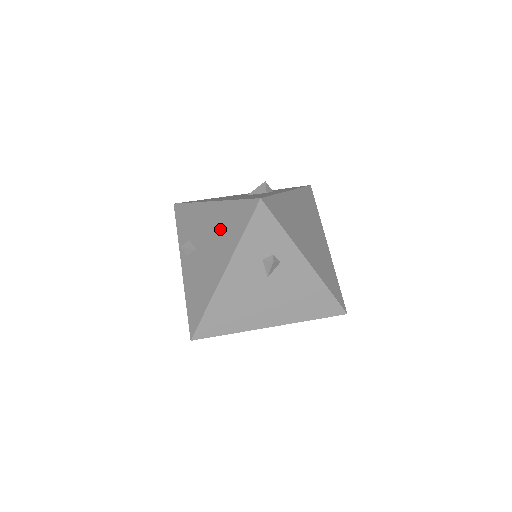
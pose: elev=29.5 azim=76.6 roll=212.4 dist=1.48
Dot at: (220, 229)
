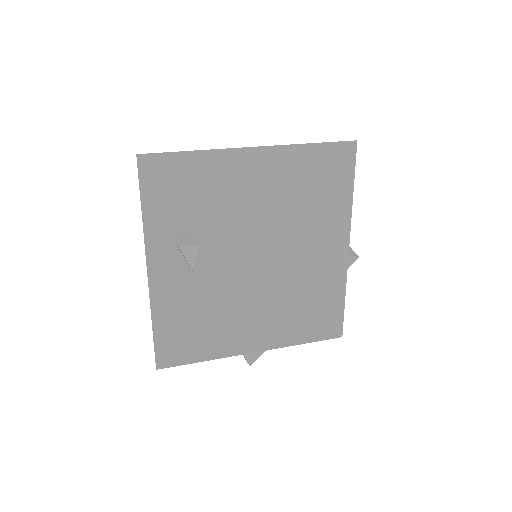
Dot at: occluded
